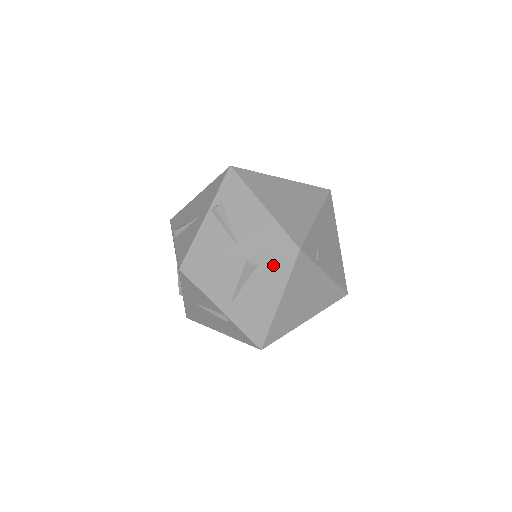
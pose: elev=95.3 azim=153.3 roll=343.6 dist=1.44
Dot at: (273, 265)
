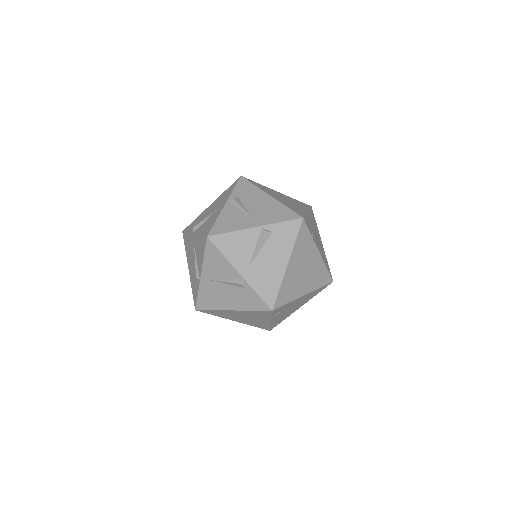
Dot at: (251, 297)
